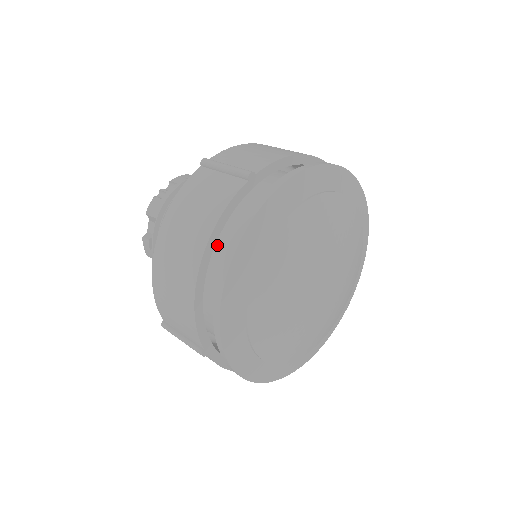
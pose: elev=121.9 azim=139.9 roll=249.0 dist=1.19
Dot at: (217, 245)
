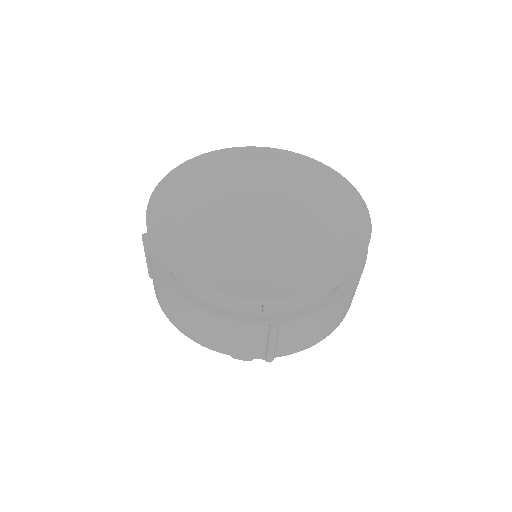
Dot at: occluded
